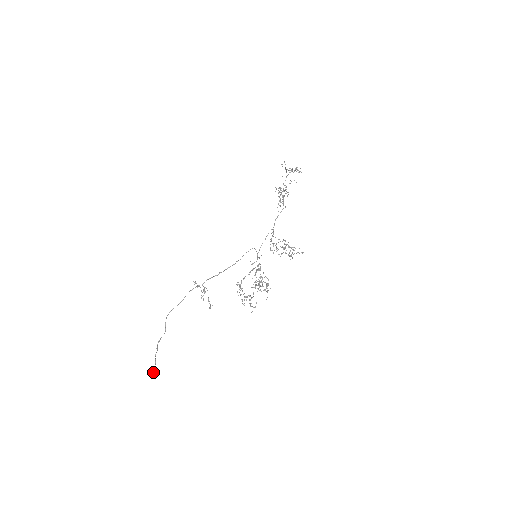
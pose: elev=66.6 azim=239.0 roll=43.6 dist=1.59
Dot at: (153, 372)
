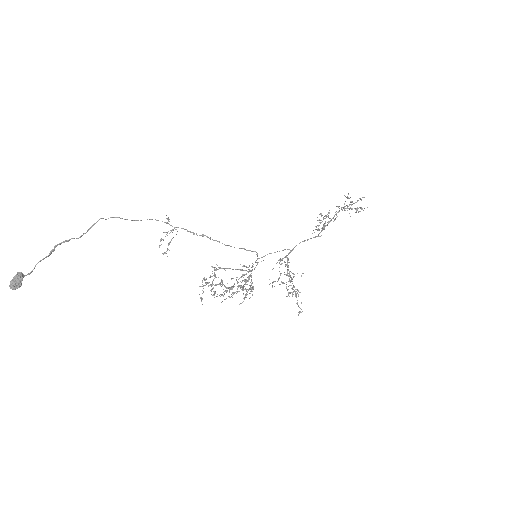
Dot at: (16, 279)
